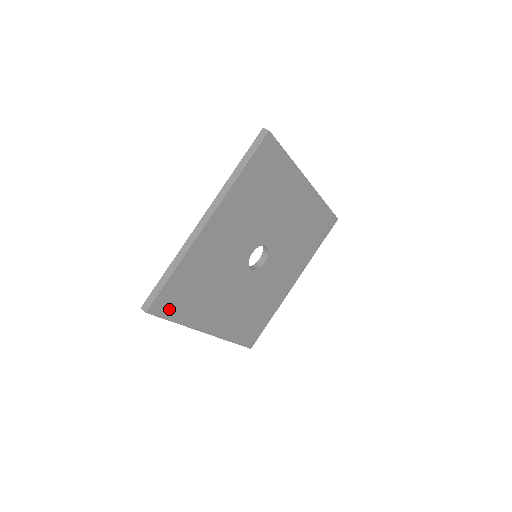
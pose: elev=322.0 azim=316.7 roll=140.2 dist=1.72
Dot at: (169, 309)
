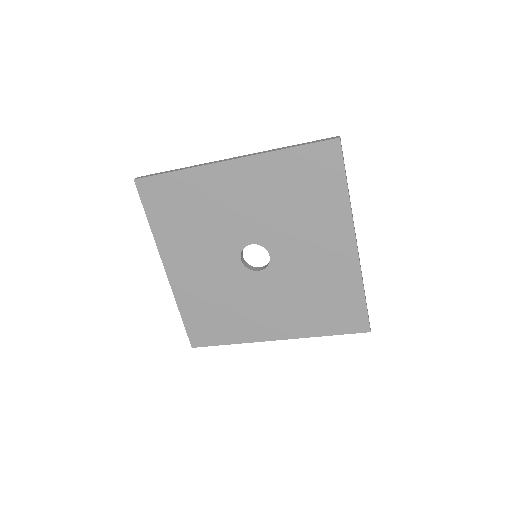
Dot at: (152, 201)
